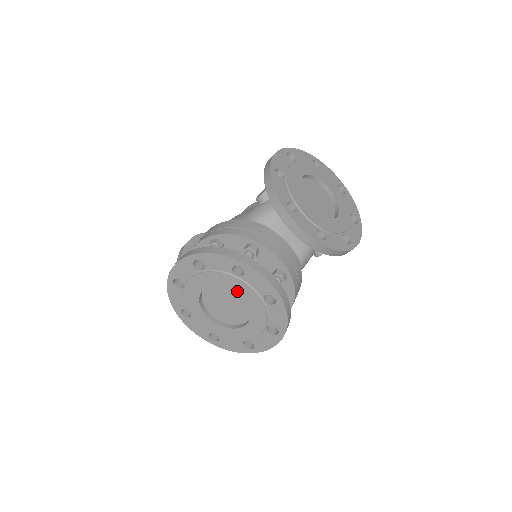
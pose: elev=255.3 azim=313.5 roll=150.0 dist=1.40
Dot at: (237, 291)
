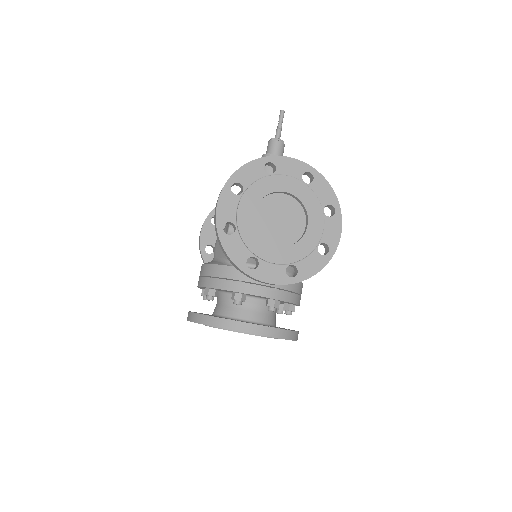
Dot at: occluded
